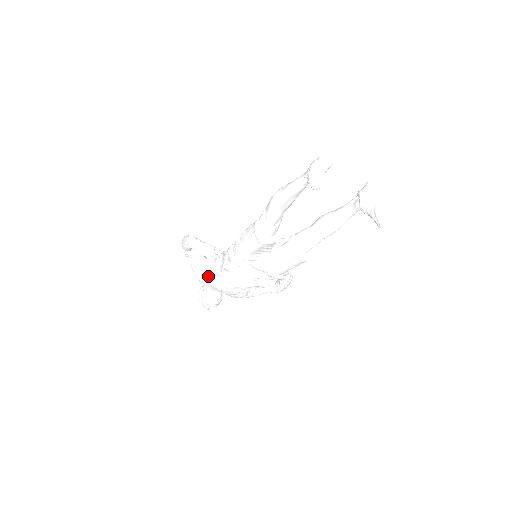
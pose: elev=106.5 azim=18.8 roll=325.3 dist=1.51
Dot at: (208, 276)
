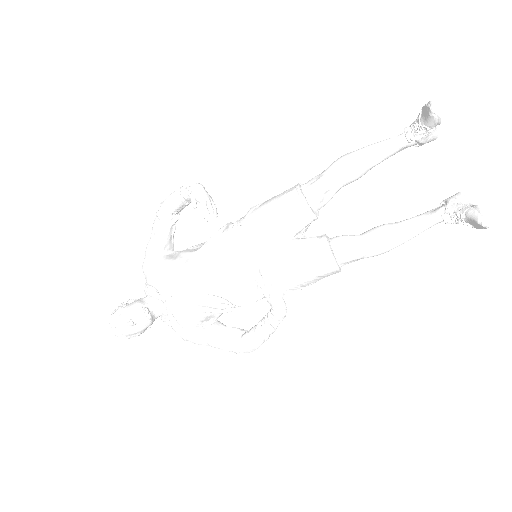
Dot at: (168, 259)
